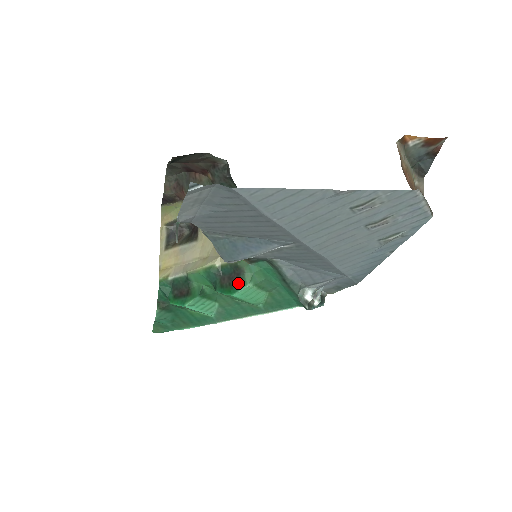
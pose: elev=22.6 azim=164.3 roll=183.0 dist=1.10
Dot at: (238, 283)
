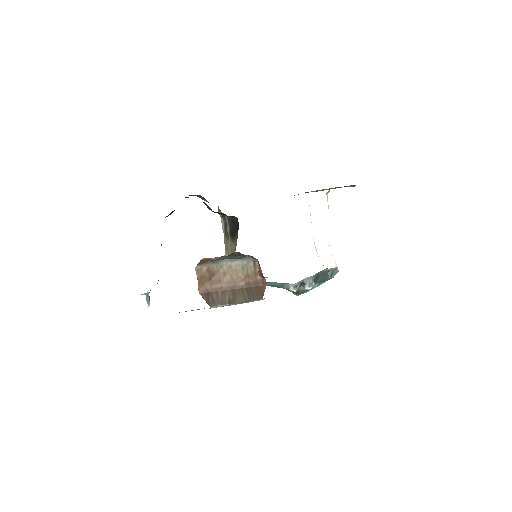
Dot at: occluded
